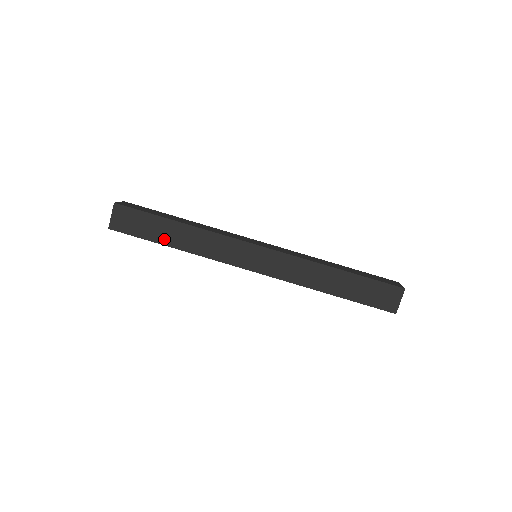
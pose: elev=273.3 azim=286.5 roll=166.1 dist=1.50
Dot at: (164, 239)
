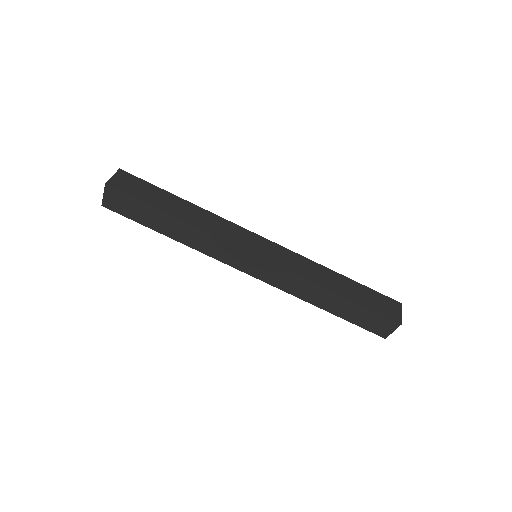
Dot at: (159, 228)
